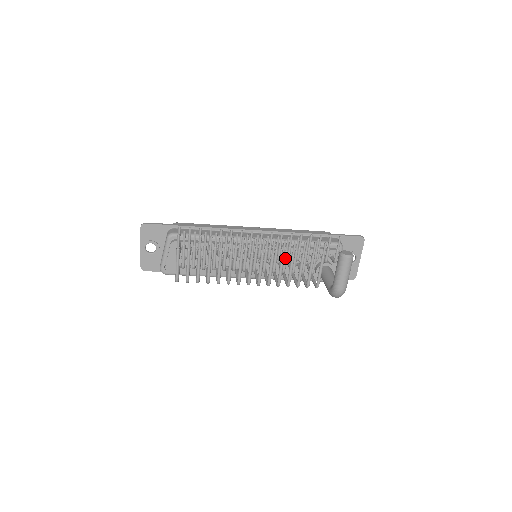
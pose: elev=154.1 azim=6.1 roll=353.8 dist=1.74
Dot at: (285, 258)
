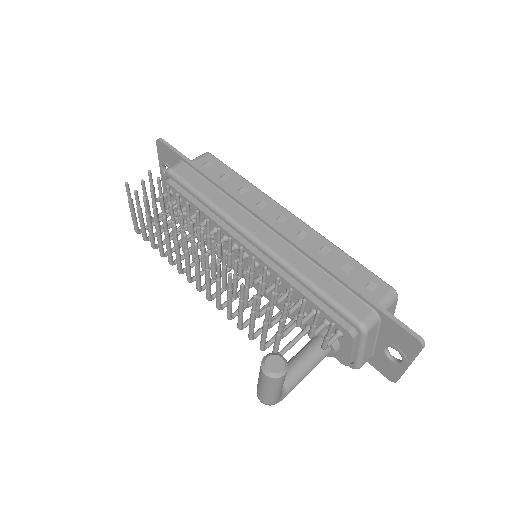
Dot at: (244, 293)
